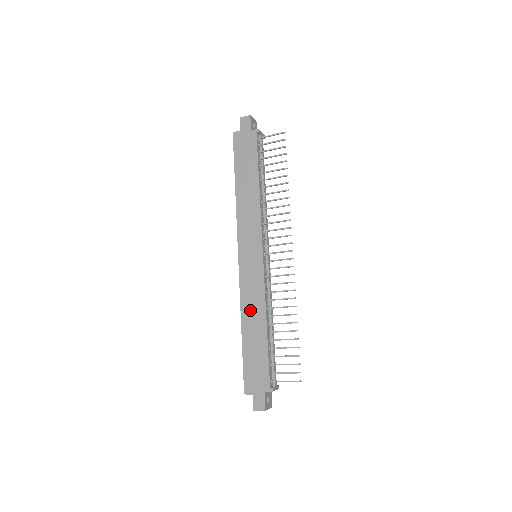
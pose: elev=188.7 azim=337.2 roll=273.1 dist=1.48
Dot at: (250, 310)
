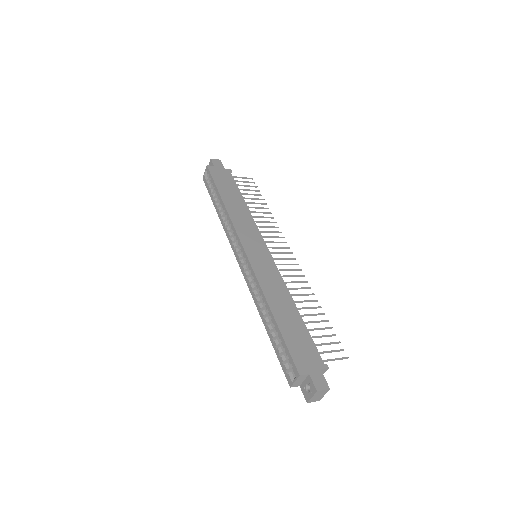
Dot at: (274, 294)
